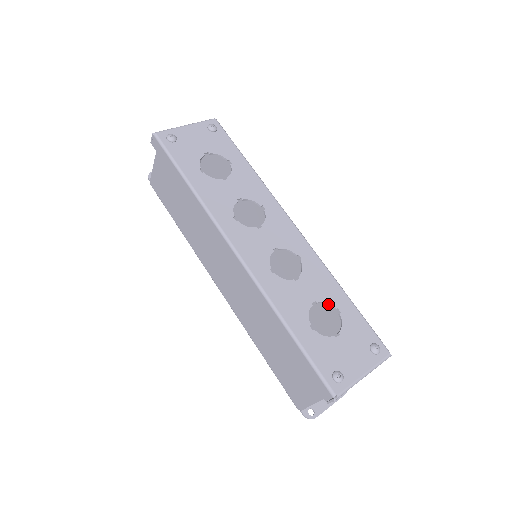
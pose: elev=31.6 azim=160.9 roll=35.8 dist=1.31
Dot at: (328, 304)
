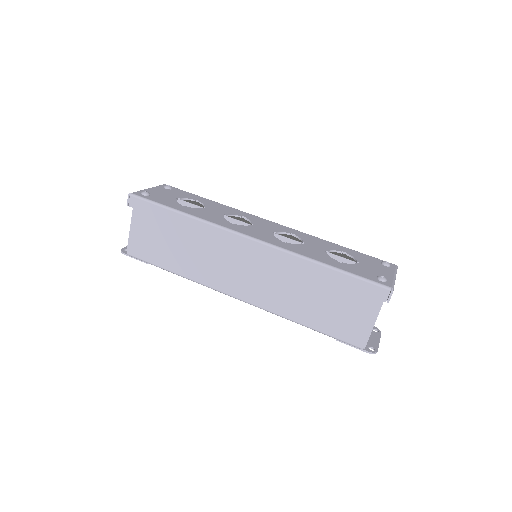
Dot at: (335, 251)
